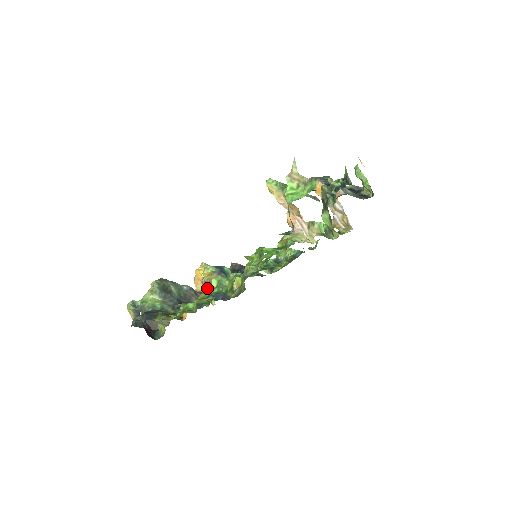
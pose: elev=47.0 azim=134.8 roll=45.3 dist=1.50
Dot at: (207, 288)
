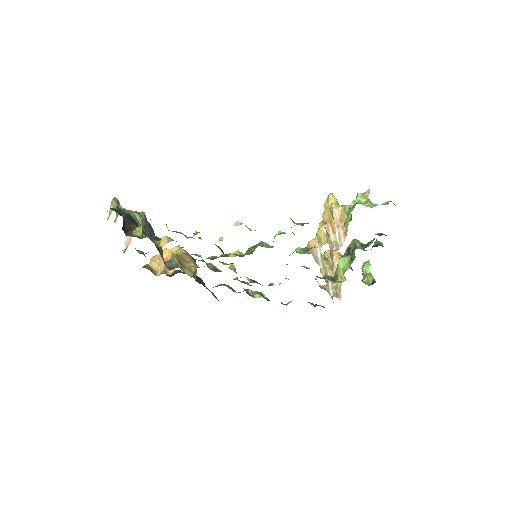
Dot at: (177, 259)
